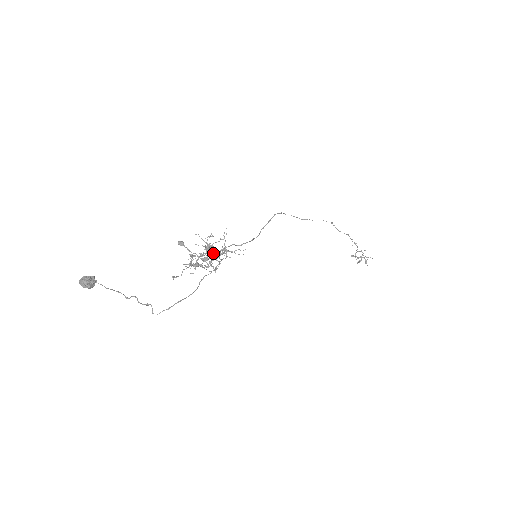
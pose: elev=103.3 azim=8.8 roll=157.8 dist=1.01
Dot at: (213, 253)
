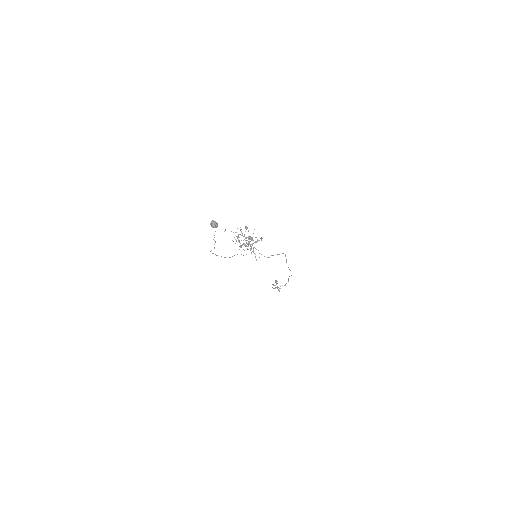
Dot at: (249, 243)
